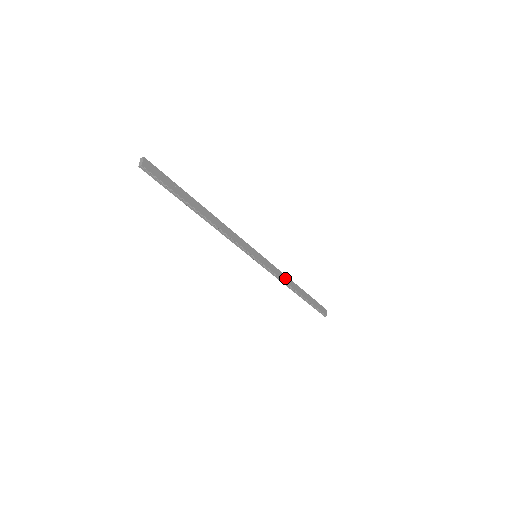
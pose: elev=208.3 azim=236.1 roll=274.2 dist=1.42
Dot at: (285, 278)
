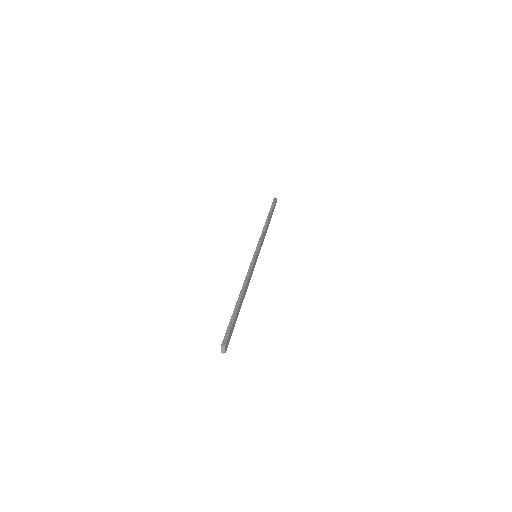
Dot at: (265, 233)
